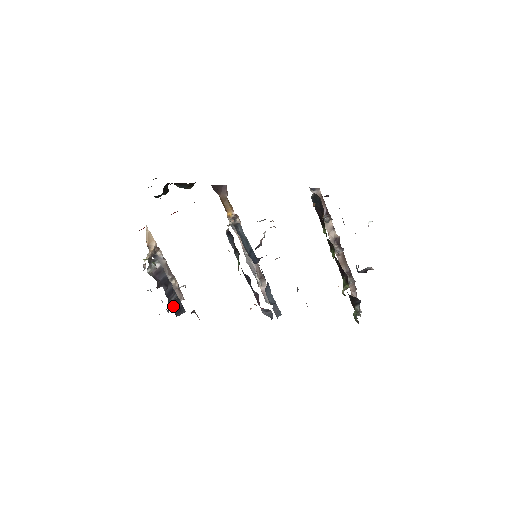
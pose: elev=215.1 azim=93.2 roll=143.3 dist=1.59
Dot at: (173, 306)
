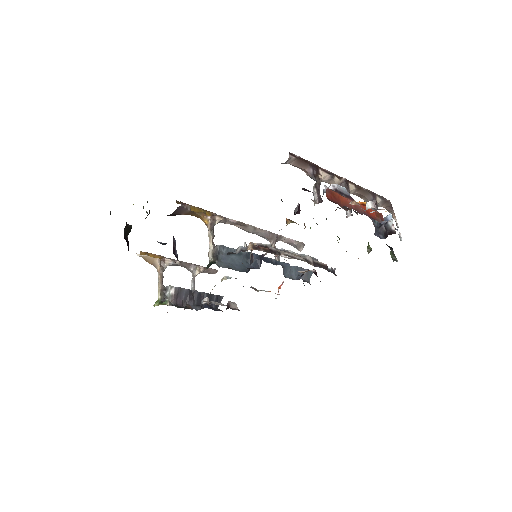
Dot at: (209, 305)
